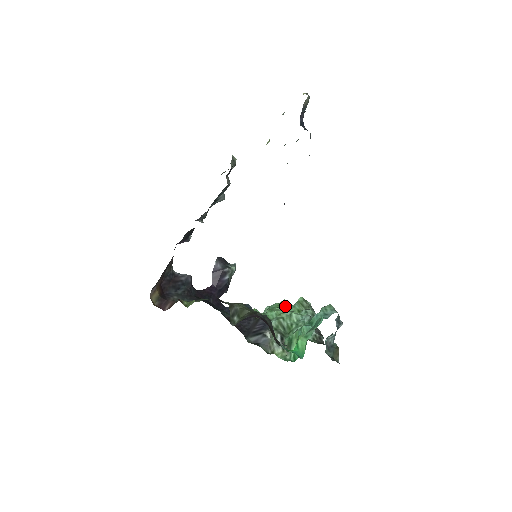
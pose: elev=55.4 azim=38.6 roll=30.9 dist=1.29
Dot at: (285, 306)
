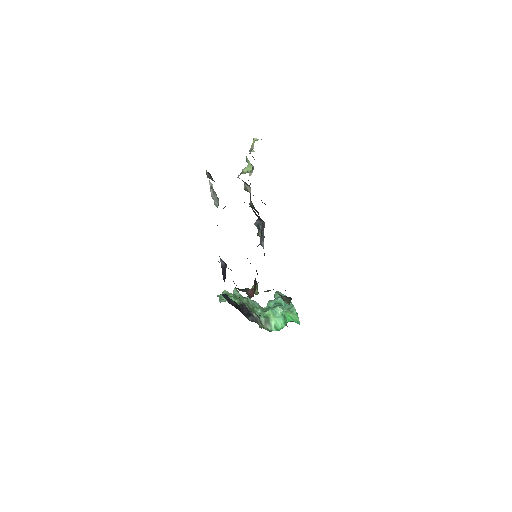
Dot at: (233, 295)
